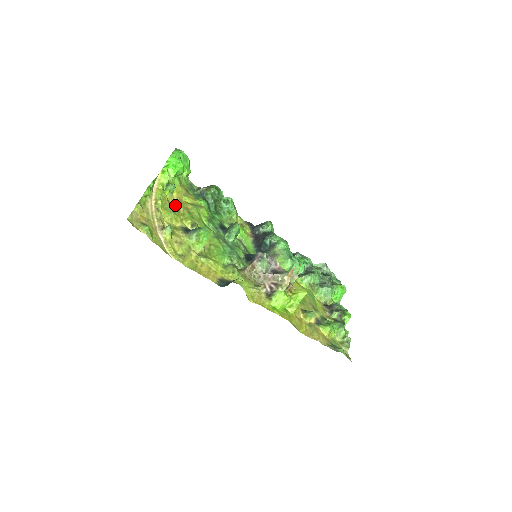
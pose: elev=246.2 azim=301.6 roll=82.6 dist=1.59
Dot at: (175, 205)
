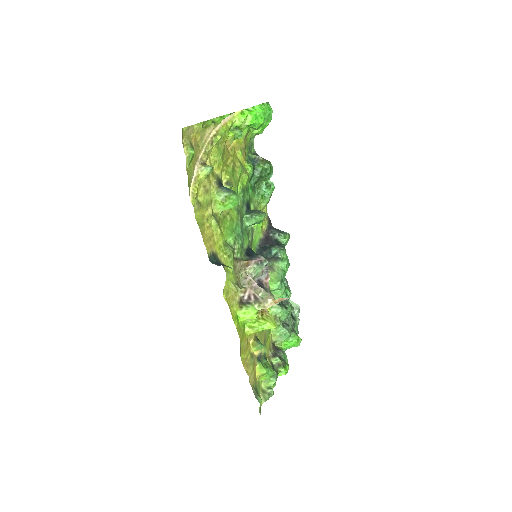
Dot at: (228, 151)
